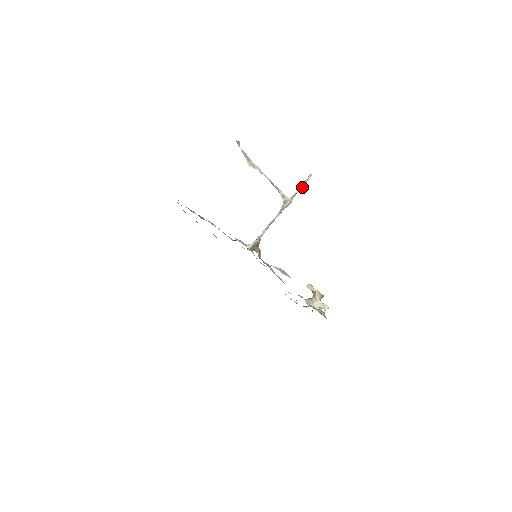
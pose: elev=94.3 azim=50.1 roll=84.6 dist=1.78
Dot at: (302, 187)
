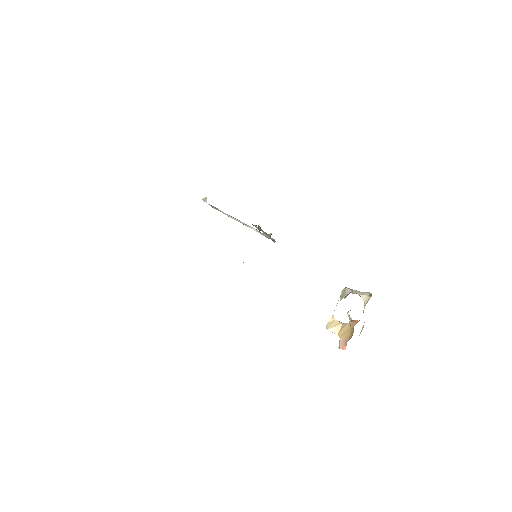
Dot at: (272, 239)
